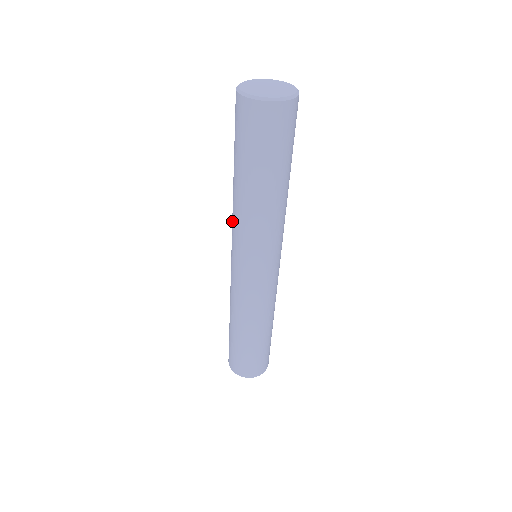
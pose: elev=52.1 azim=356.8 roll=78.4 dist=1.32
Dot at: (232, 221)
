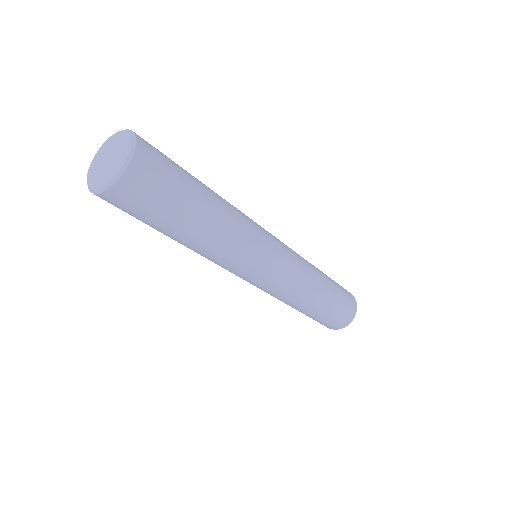
Dot at: occluded
